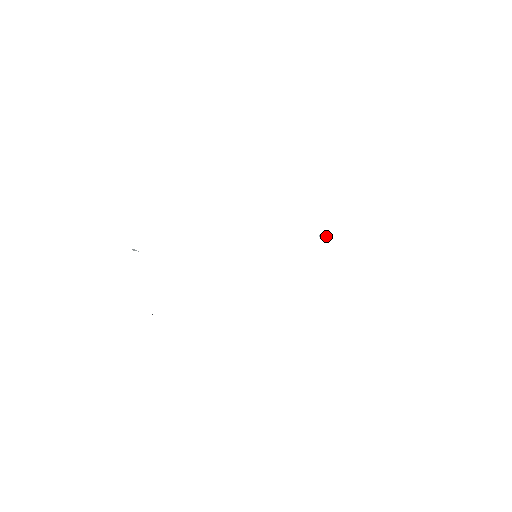
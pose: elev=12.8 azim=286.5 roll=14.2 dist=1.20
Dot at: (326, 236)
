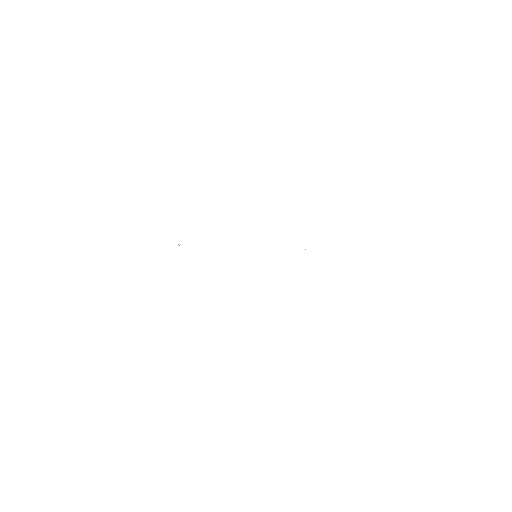
Dot at: occluded
